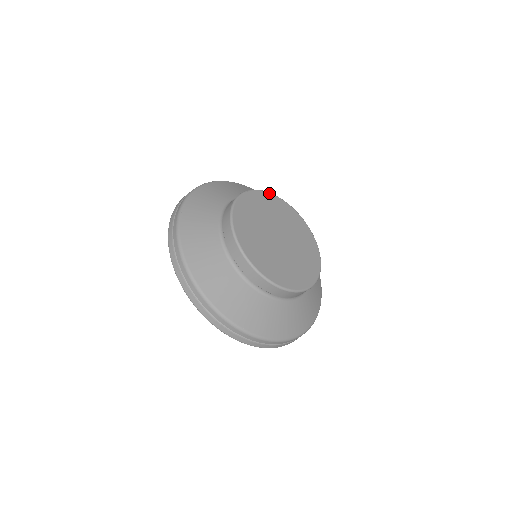
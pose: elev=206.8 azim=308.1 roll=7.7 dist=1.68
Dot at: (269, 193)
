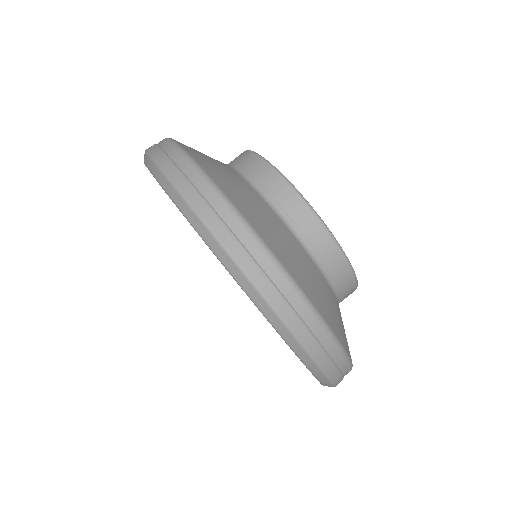
Dot at: occluded
